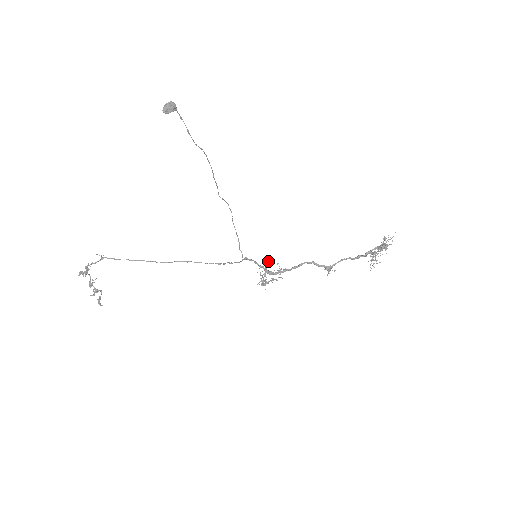
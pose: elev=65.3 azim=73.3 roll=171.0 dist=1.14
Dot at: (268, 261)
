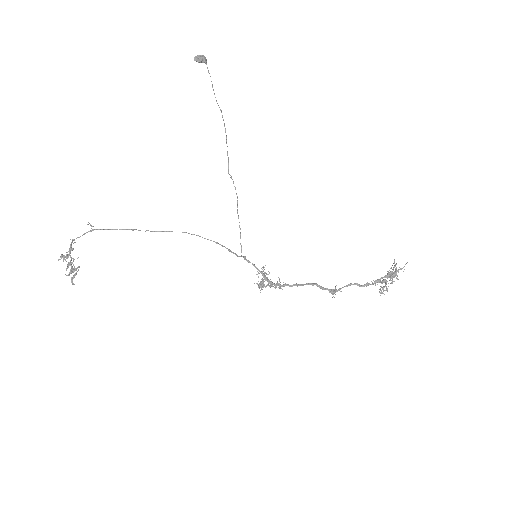
Dot at: (268, 271)
